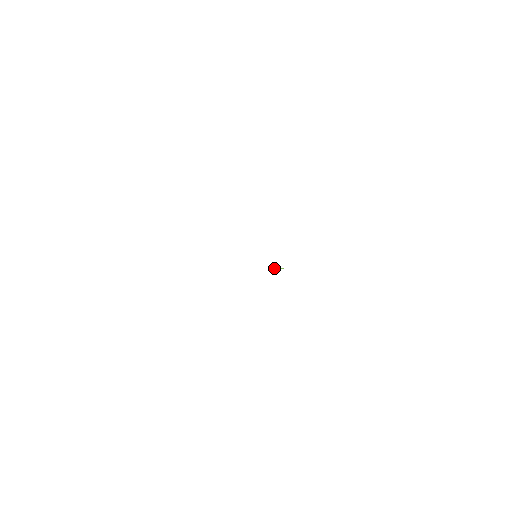
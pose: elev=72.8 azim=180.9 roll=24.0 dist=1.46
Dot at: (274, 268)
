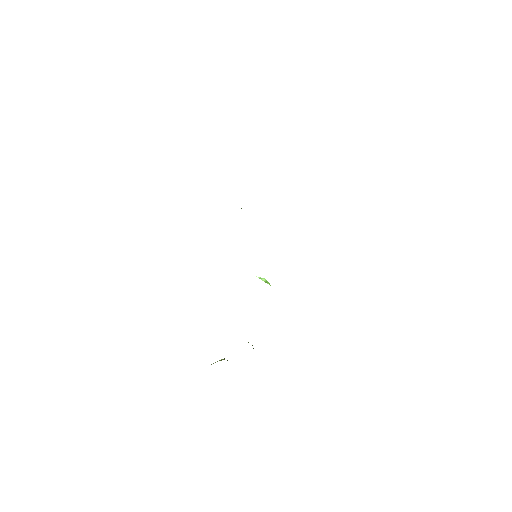
Dot at: occluded
